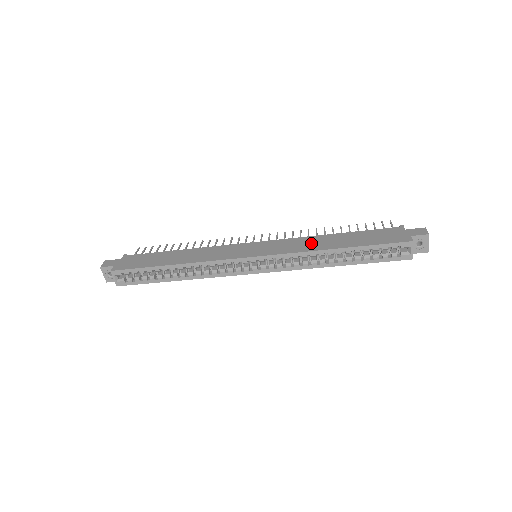
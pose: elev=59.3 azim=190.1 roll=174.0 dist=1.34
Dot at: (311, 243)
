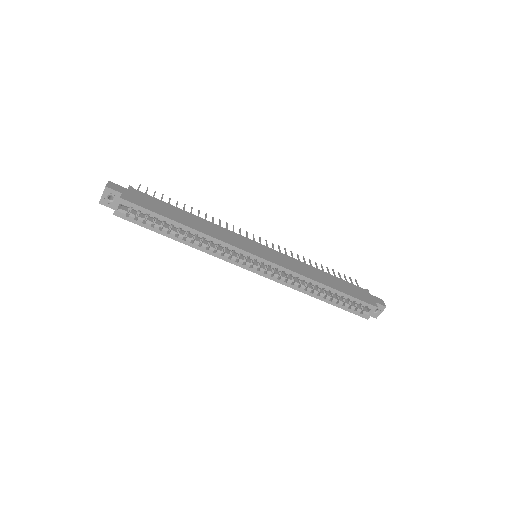
Dot at: (307, 270)
